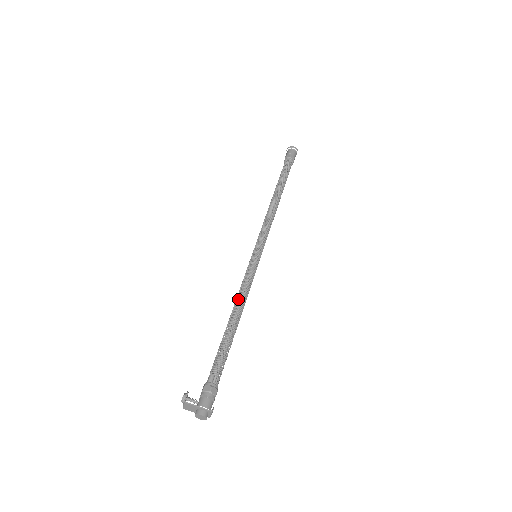
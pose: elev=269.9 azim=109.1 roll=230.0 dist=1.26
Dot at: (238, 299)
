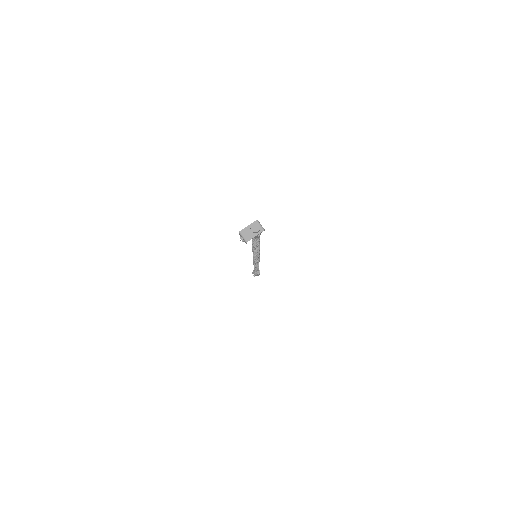
Dot at: occluded
